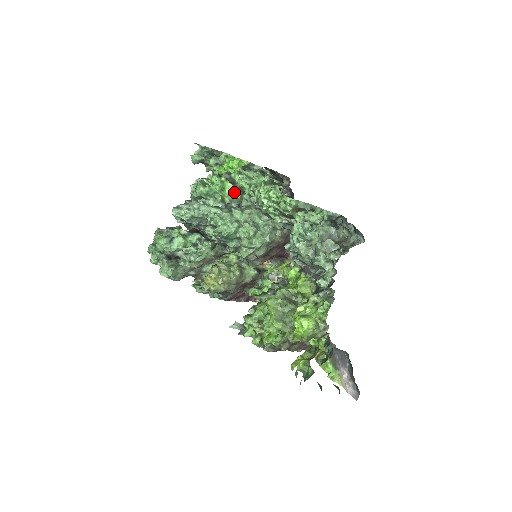
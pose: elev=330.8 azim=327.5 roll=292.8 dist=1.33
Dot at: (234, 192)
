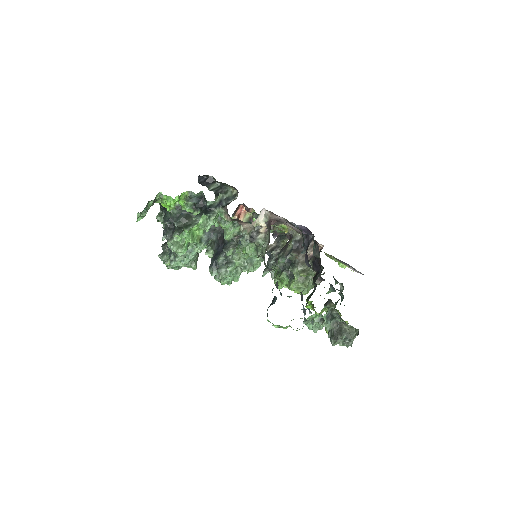
Dot at: occluded
